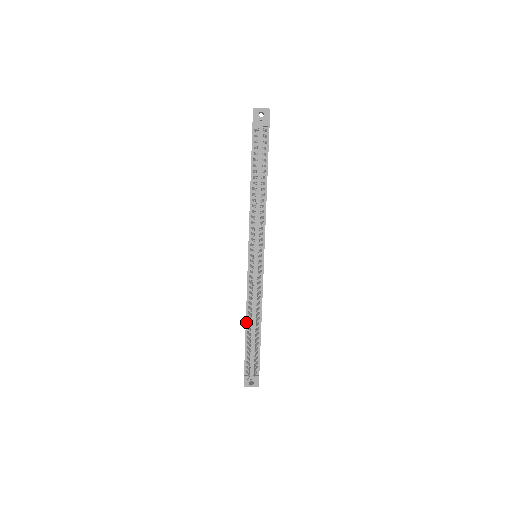
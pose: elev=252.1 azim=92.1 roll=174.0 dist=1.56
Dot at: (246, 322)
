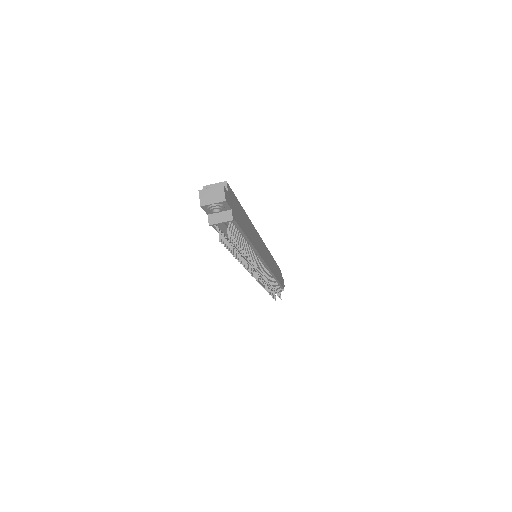
Dot at: occluded
